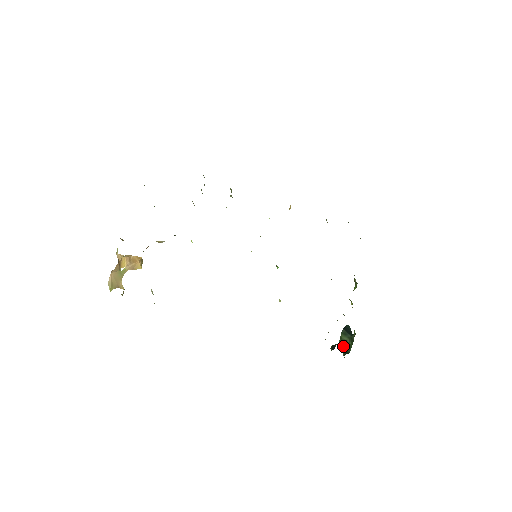
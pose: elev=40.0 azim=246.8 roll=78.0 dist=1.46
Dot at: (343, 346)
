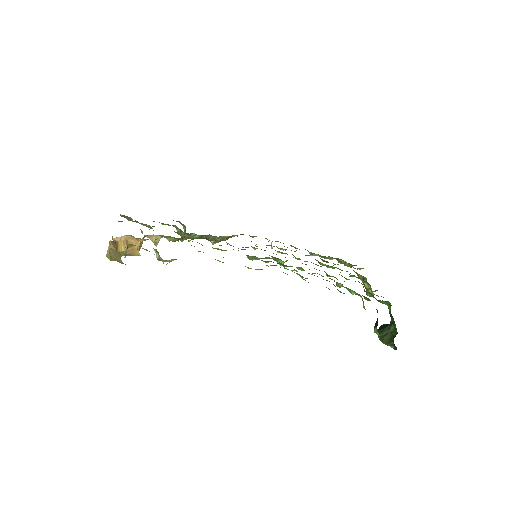
Dot at: (387, 338)
